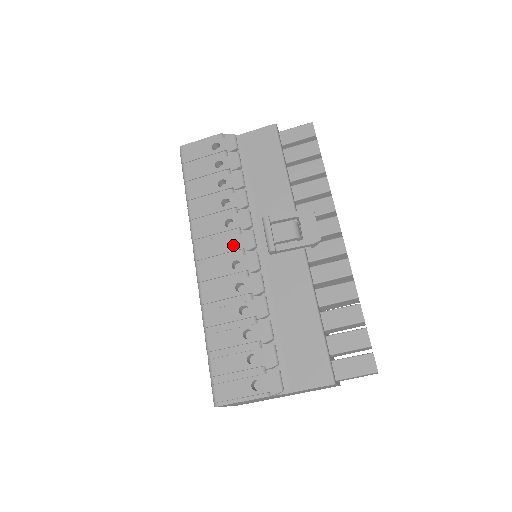
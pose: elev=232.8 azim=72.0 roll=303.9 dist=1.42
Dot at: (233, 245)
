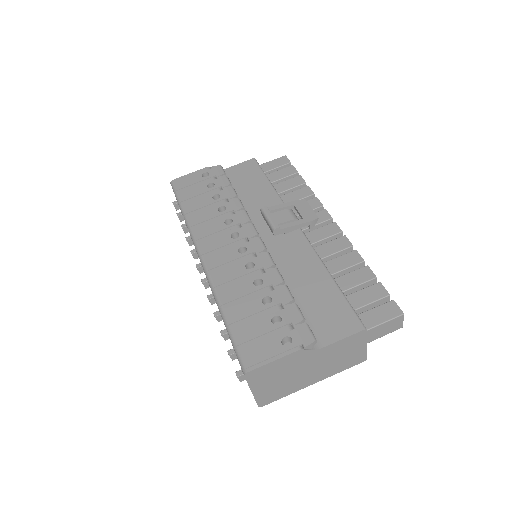
Dot at: occluded
